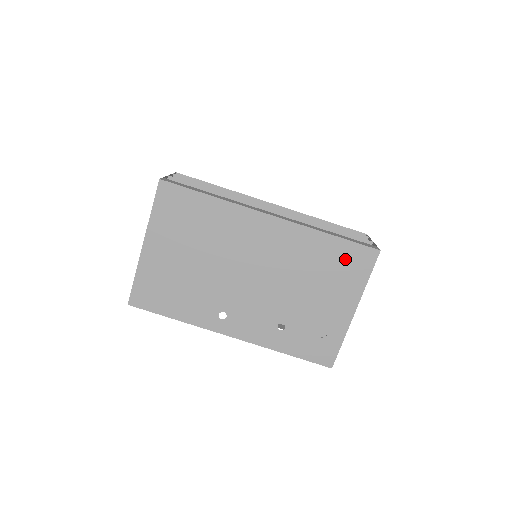
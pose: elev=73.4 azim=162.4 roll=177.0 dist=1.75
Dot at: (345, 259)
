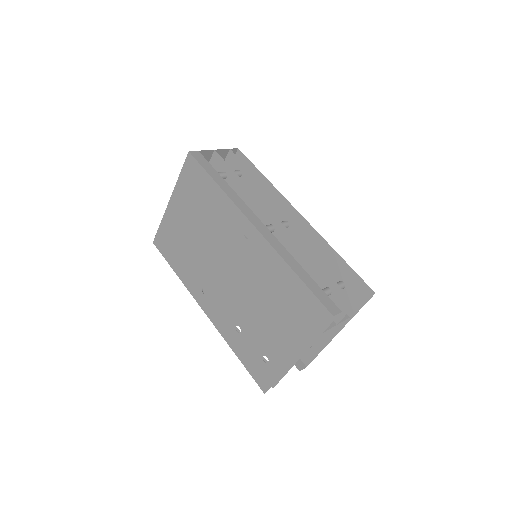
Dot at: (300, 304)
